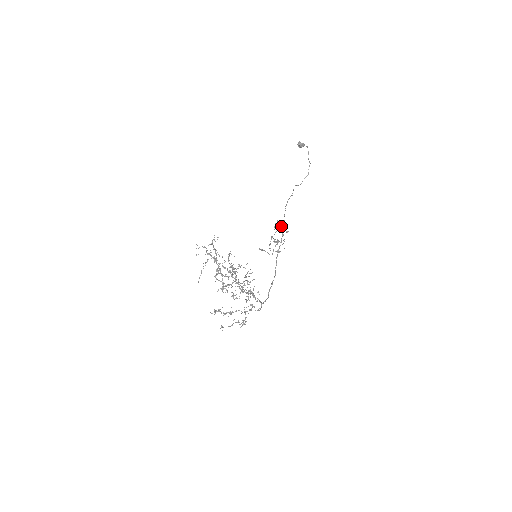
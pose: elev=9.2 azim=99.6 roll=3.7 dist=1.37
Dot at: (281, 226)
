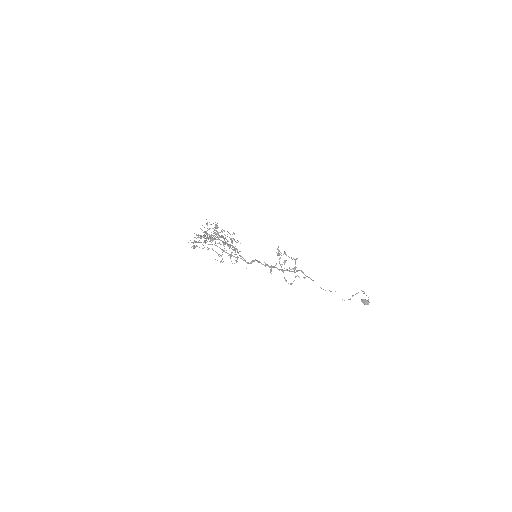
Dot at: (304, 278)
